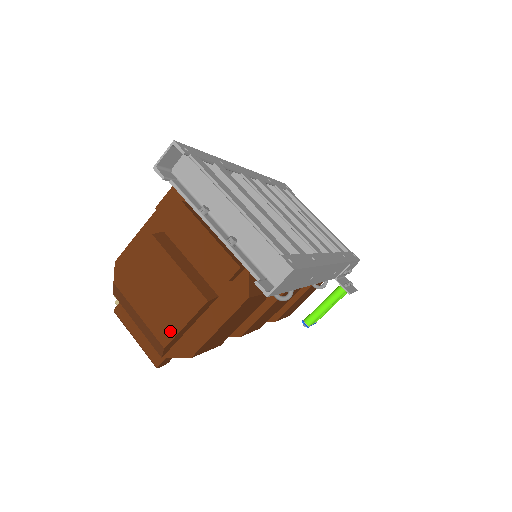
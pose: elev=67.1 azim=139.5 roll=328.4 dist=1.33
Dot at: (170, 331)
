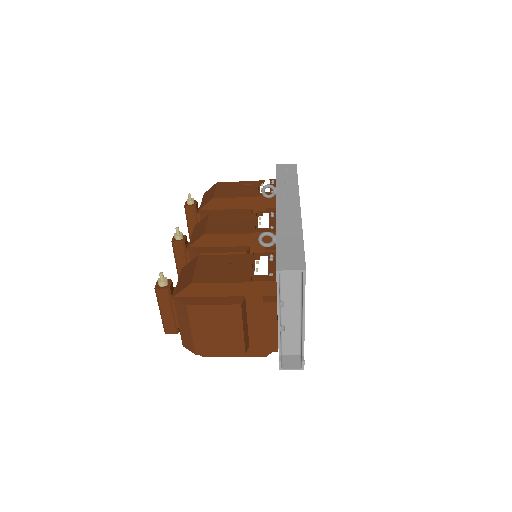
Dot at: (207, 351)
